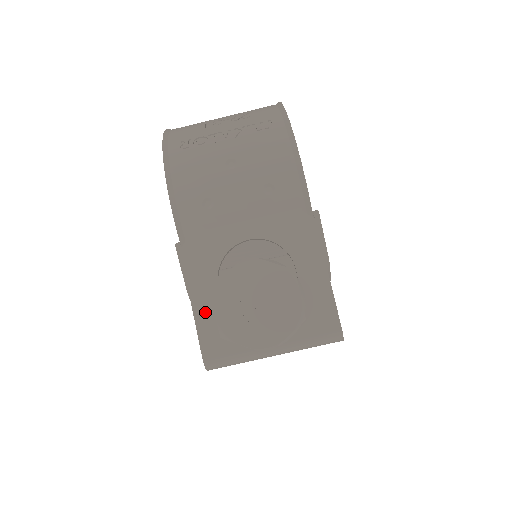
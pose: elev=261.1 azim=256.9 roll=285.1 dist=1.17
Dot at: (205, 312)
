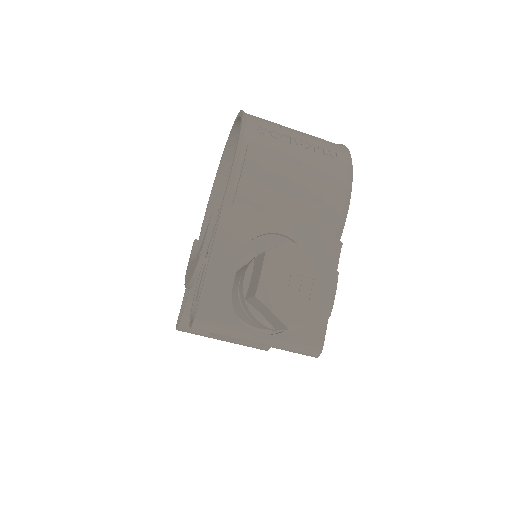
Dot at: (217, 275)
